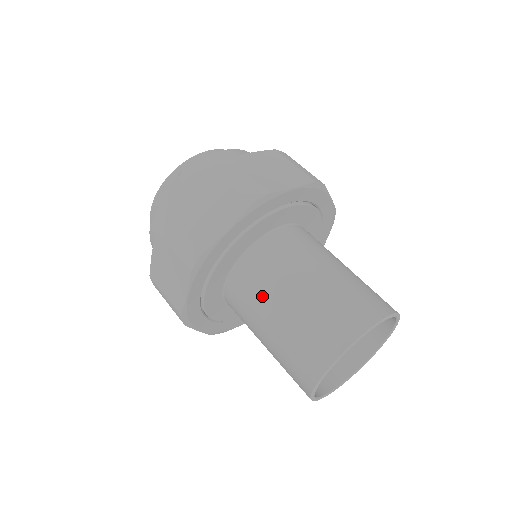
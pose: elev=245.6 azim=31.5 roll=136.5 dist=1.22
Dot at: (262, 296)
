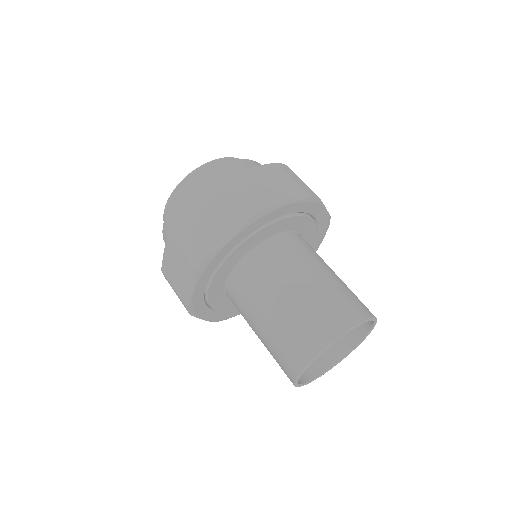
Dot at: (288, 269)
